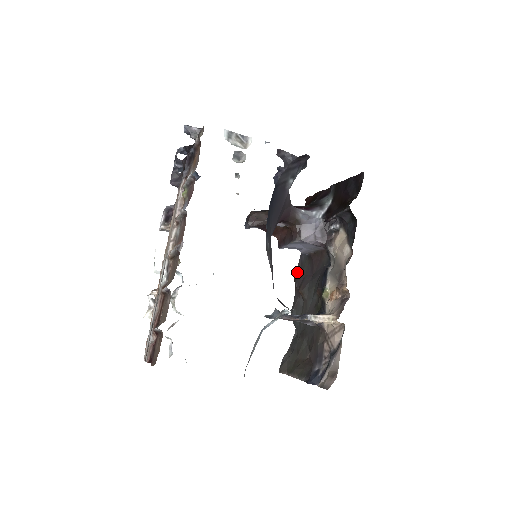
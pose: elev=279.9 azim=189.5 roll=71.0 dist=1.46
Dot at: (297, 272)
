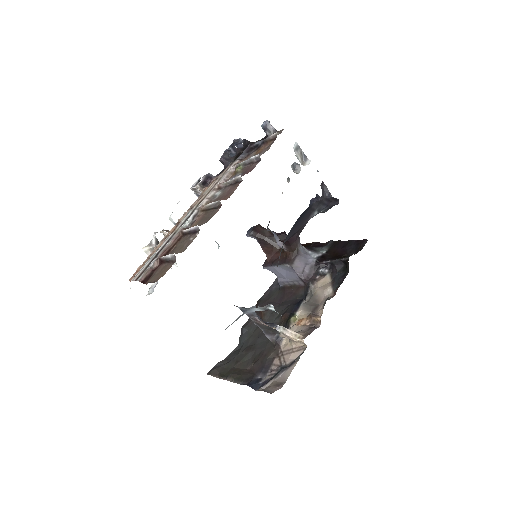
Dot at: (263, 297)
